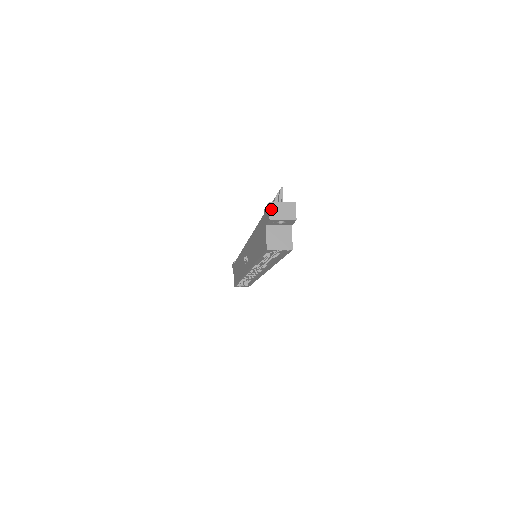
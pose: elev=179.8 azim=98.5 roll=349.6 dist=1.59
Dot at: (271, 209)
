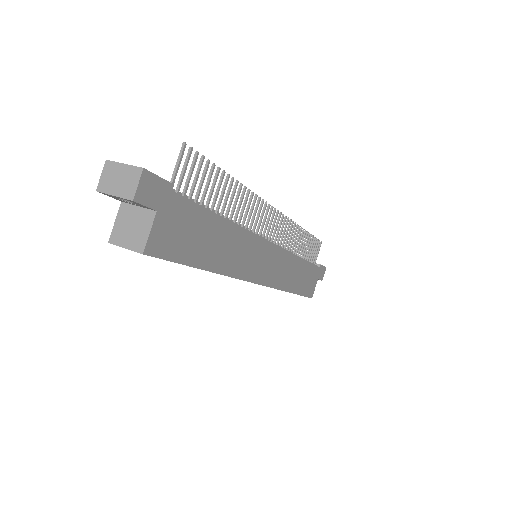
Dot at: (104, 172)
